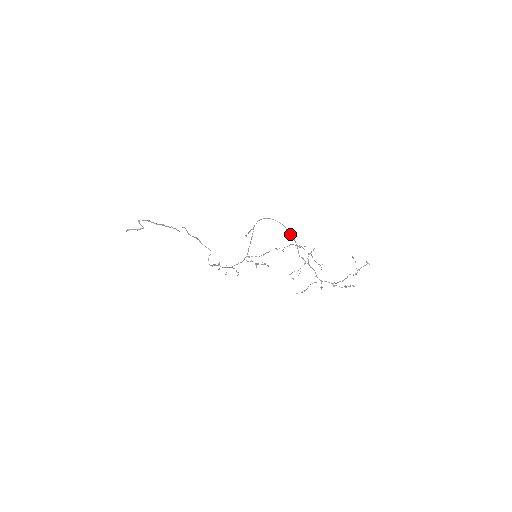
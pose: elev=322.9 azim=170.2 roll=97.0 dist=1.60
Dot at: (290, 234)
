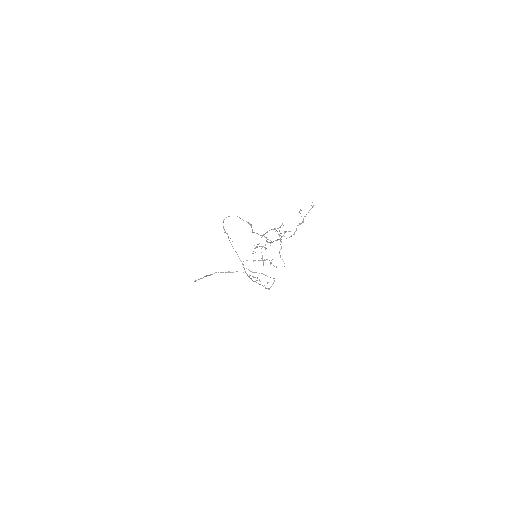
Dot at: (243, 220)
